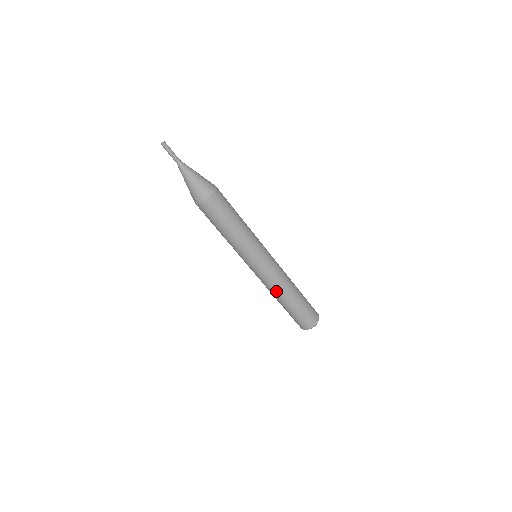
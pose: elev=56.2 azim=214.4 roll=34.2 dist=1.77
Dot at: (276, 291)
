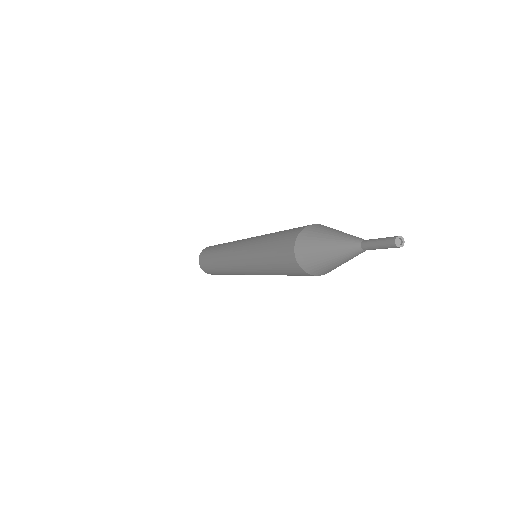
Dot at: (222, 266)
